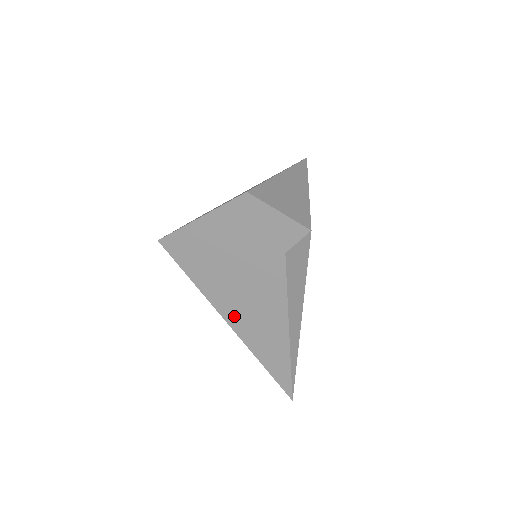
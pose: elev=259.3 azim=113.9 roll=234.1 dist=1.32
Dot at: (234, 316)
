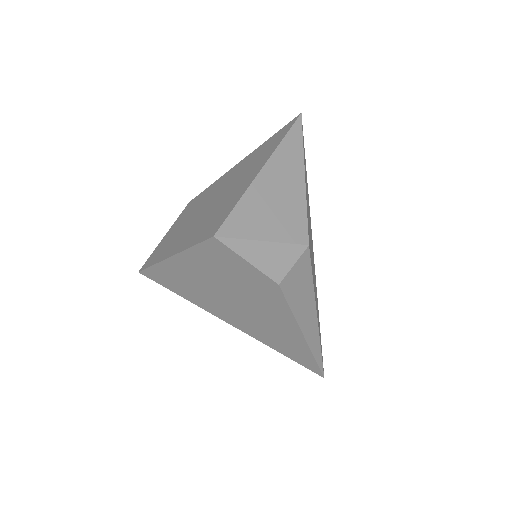
Dot at: (243, 325)
